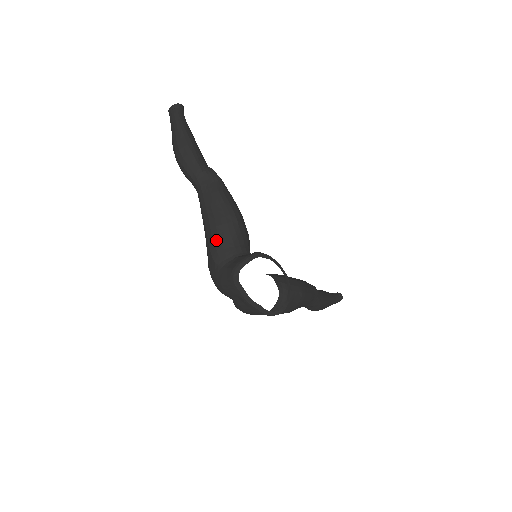
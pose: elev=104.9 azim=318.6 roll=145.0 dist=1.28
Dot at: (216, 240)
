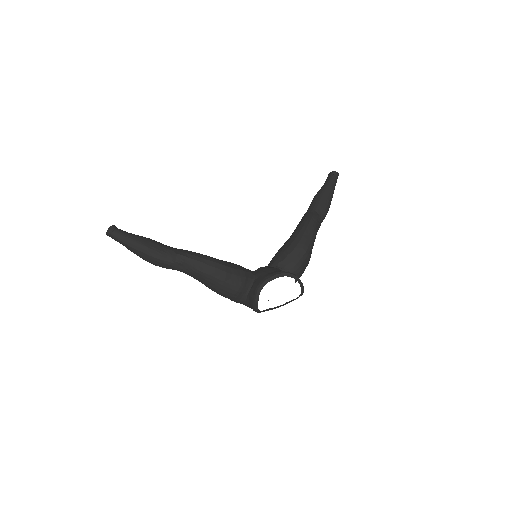
Dot at: (227, 296)
